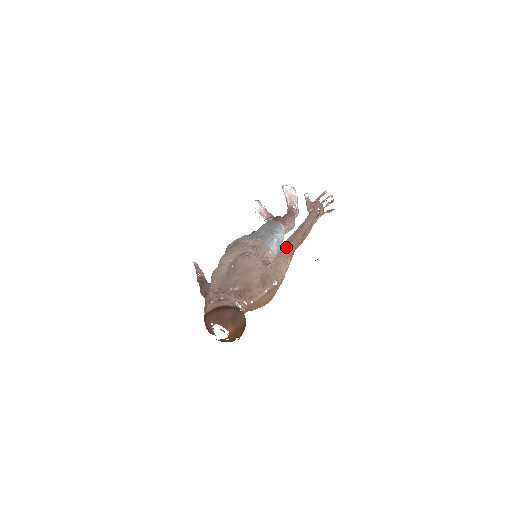
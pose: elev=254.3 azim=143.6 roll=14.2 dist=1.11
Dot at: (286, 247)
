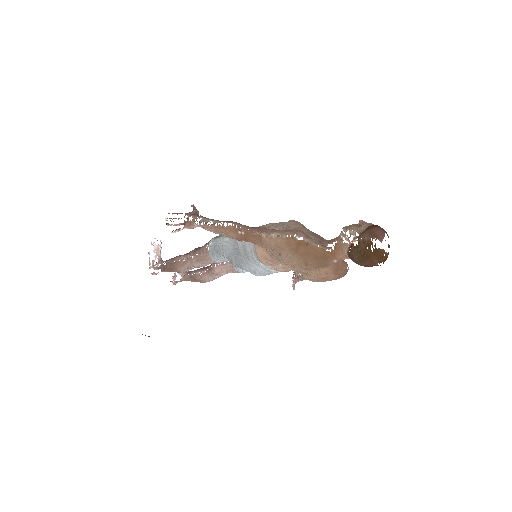
Dot at: occluded
